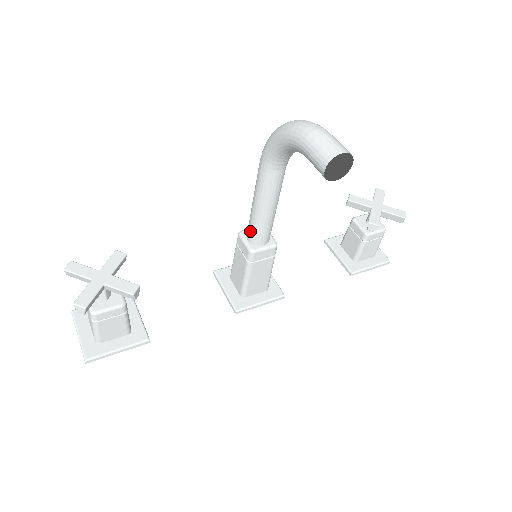
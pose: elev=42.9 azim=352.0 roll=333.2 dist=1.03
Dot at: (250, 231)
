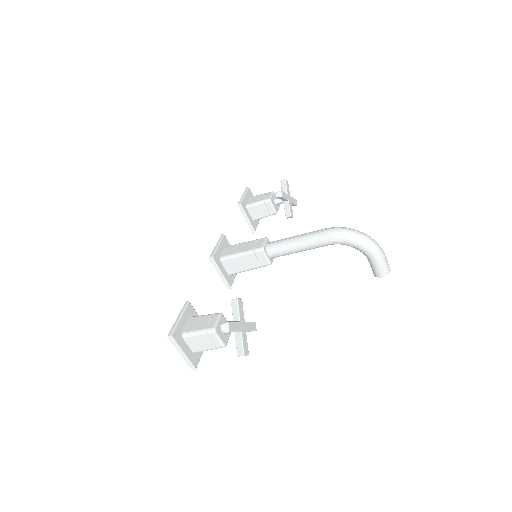
Dot at: (277, 254)
